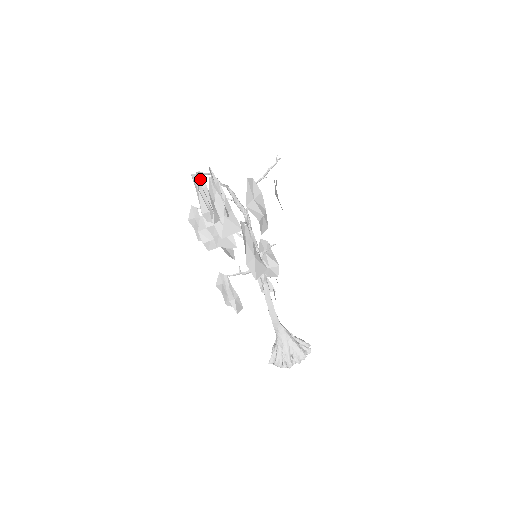
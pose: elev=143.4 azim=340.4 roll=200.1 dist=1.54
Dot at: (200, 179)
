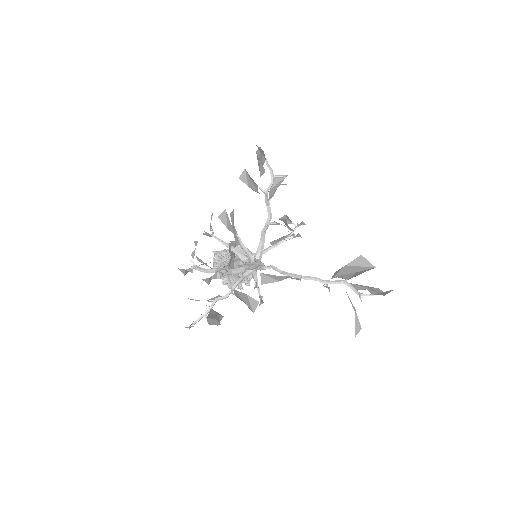
Dot at: occluded
